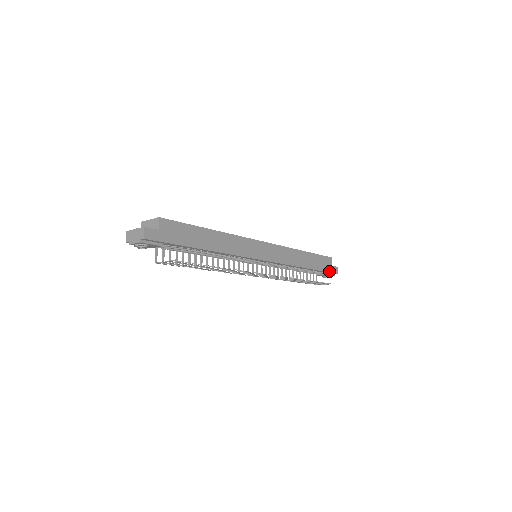
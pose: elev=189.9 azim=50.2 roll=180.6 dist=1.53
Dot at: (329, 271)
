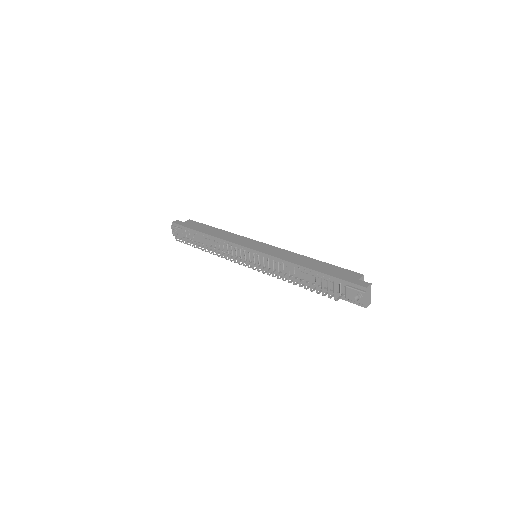
Dot at: (348, 281)
